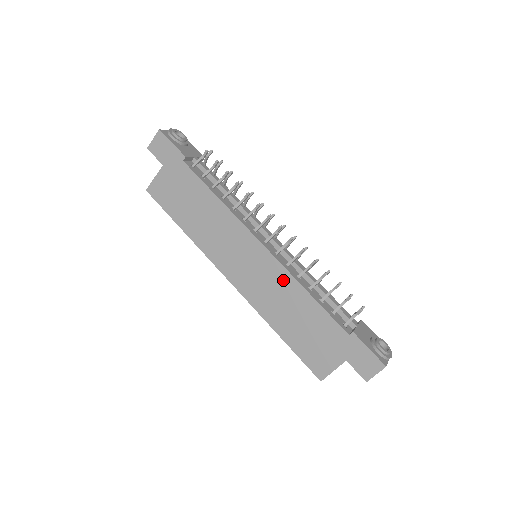
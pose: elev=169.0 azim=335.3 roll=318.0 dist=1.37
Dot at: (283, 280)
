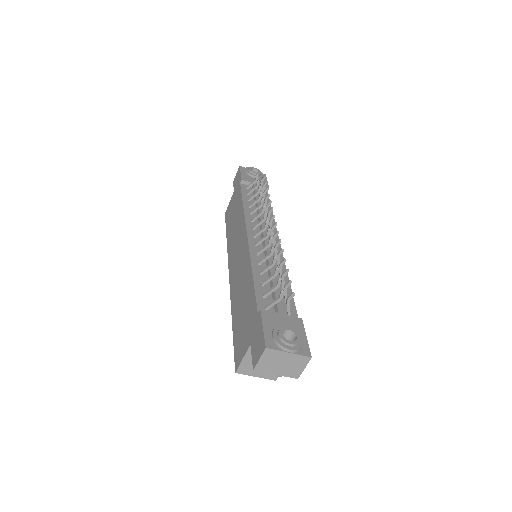
Dot at: (246, 265)
